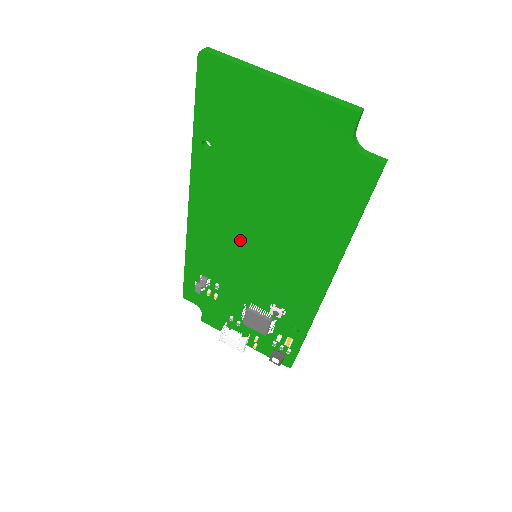
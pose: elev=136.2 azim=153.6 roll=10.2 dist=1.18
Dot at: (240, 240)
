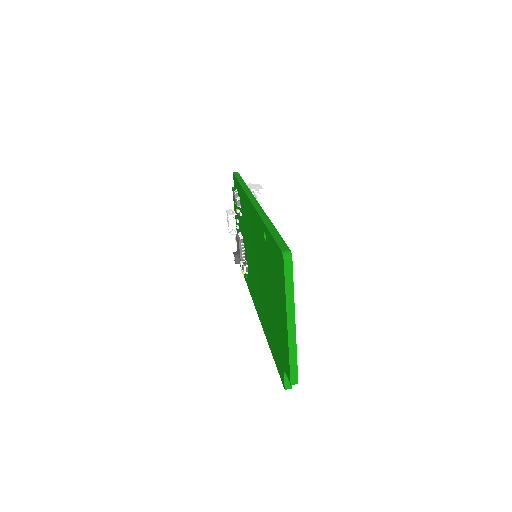
Dot at: (253, 248)
